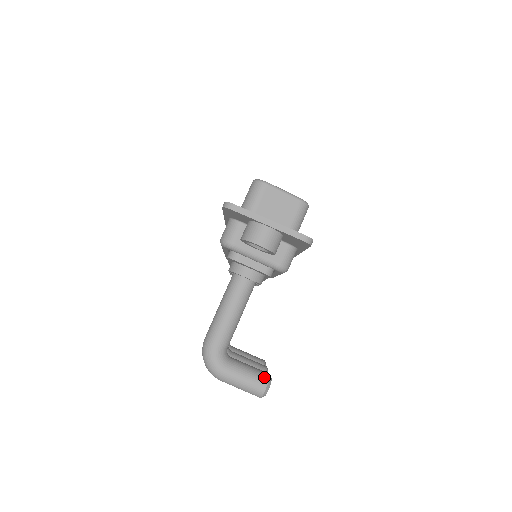
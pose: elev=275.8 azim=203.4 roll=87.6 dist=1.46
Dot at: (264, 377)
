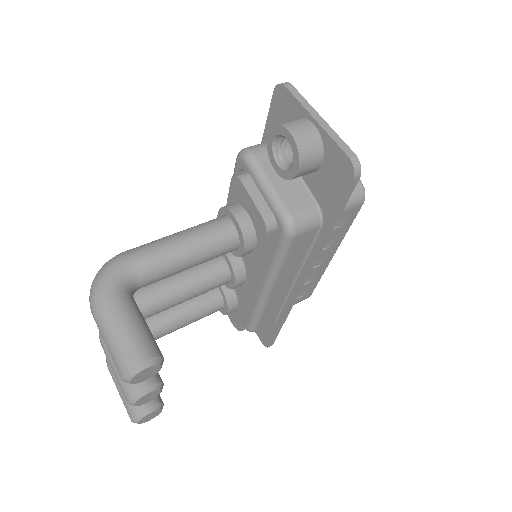
Dot at: (154, 348)
